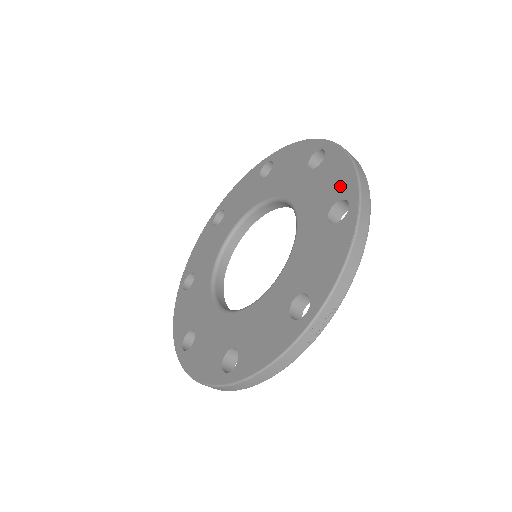
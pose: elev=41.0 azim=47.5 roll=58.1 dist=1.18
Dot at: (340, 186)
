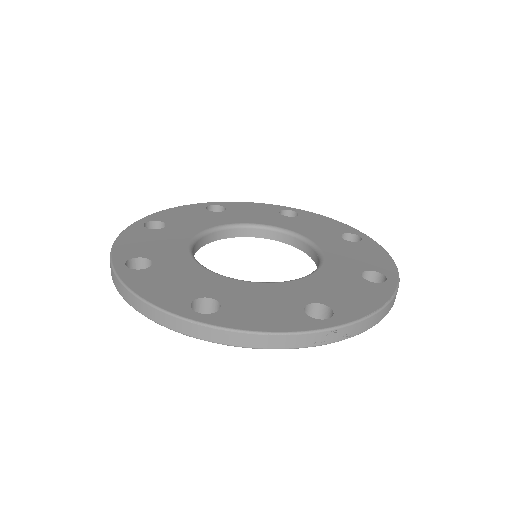
Dot at: (378, 264)
